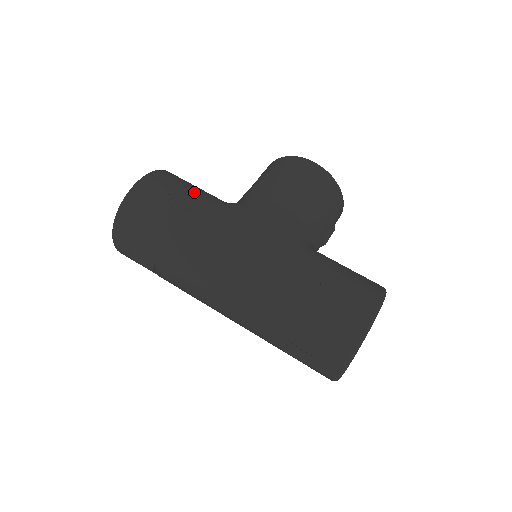
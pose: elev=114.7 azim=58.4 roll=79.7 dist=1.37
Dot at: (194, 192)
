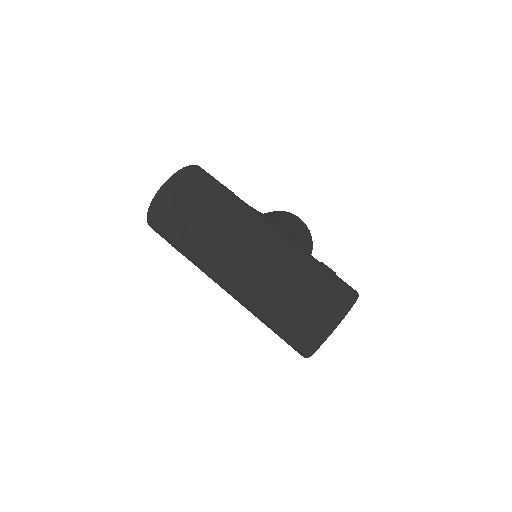
Dot at: occluded
